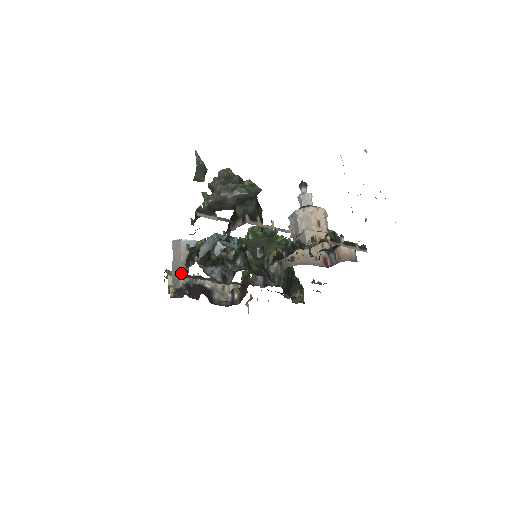
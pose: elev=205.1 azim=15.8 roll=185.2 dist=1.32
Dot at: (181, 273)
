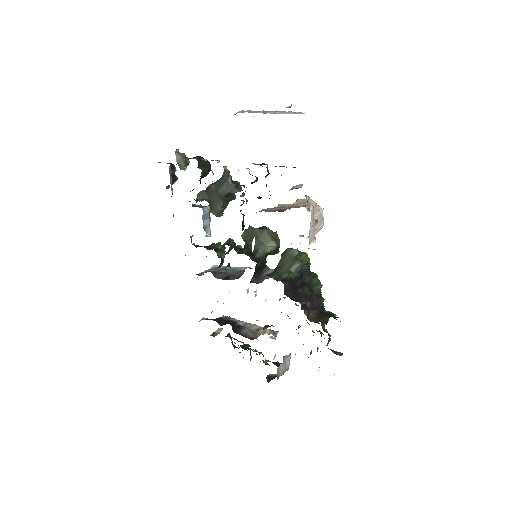
Dot at: occluded
